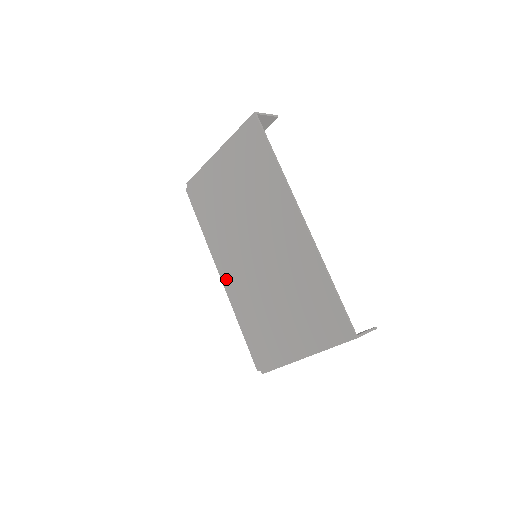
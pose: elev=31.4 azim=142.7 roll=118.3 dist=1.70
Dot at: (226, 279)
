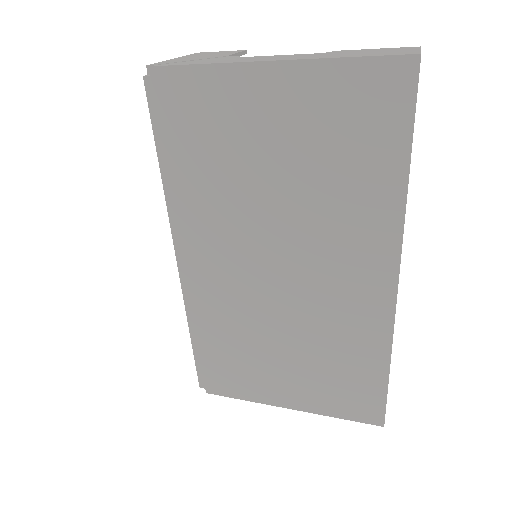
Dot at: (190, 272)
